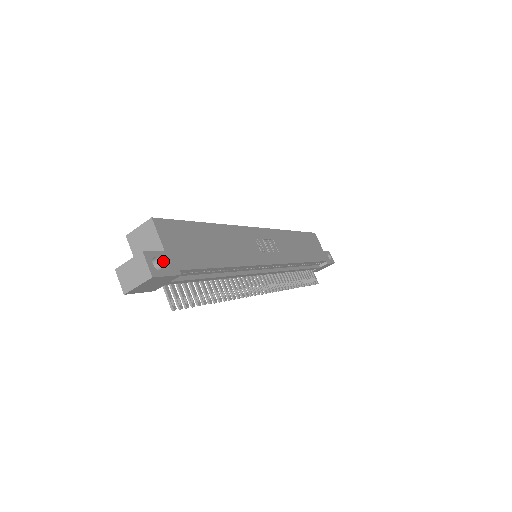
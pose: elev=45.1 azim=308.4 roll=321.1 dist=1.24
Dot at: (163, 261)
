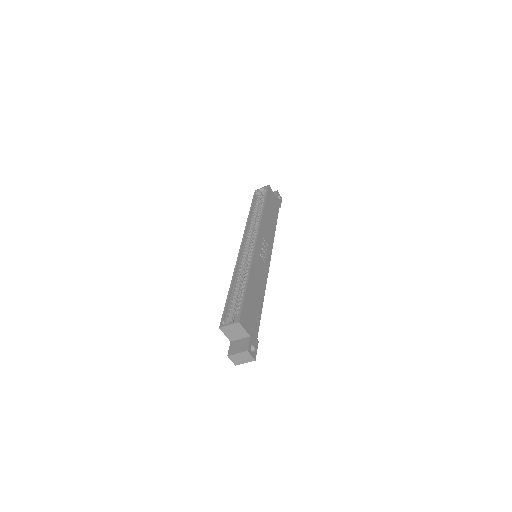
Dot at: (253, 344)
